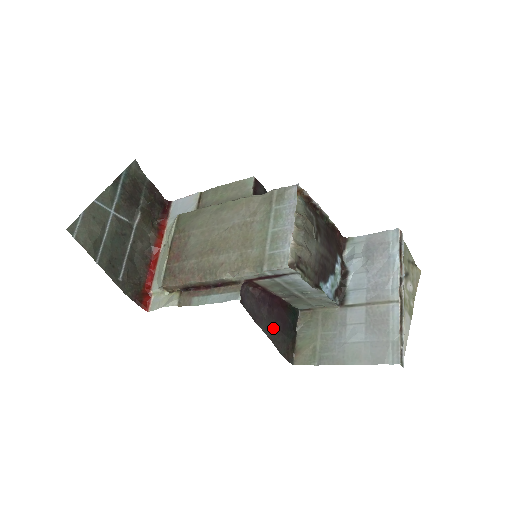
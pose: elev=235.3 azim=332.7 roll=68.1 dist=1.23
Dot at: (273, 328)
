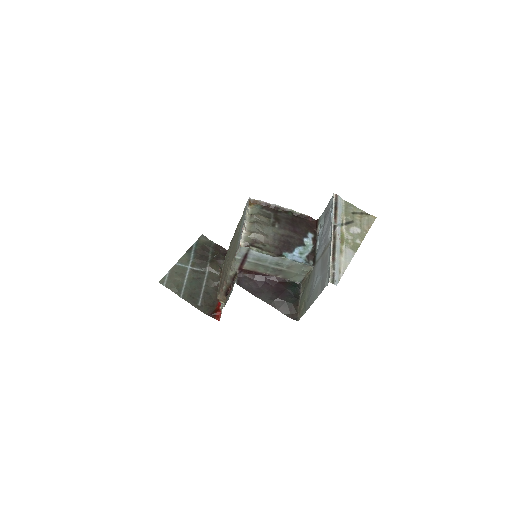
Dot at: (272, 298)
